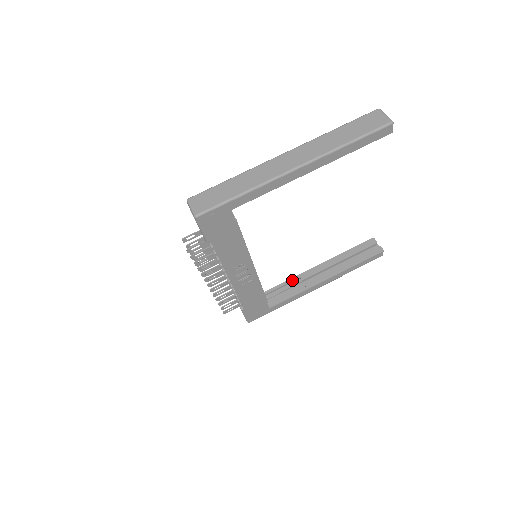
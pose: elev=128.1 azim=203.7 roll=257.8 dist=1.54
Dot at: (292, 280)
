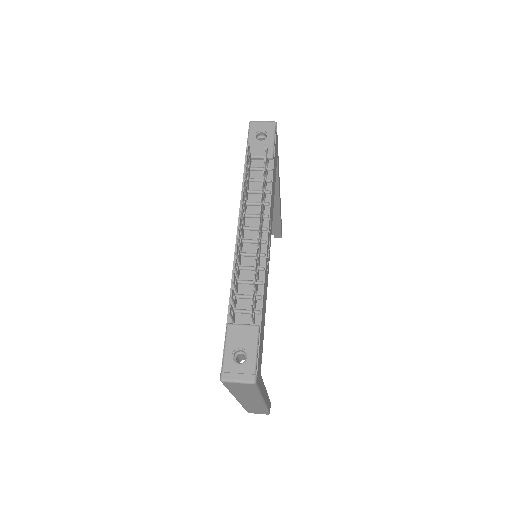
Dot at: occluded
